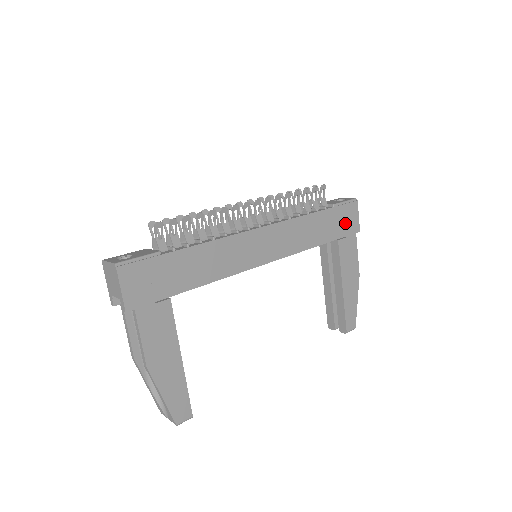
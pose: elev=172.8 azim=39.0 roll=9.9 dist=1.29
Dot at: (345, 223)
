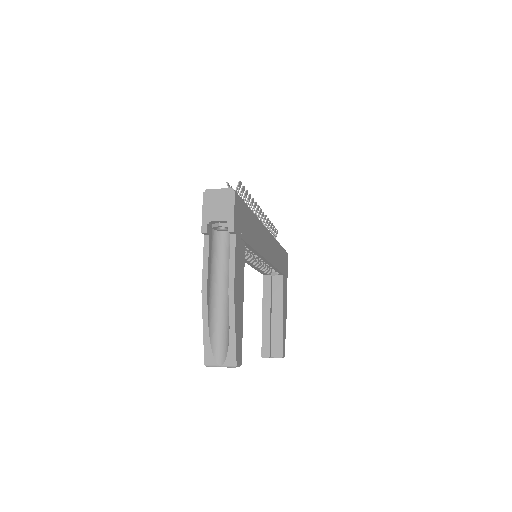
Dot at: (285, 265)
